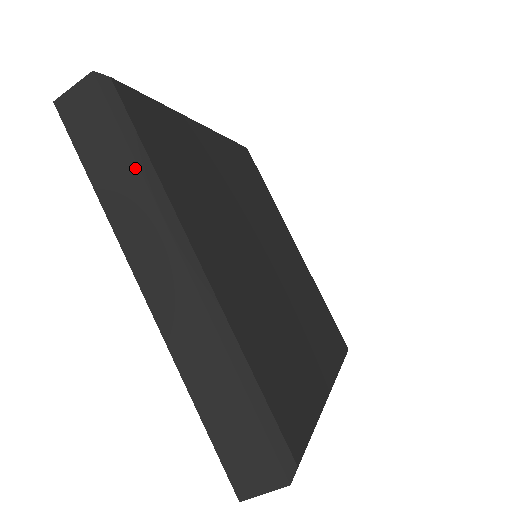
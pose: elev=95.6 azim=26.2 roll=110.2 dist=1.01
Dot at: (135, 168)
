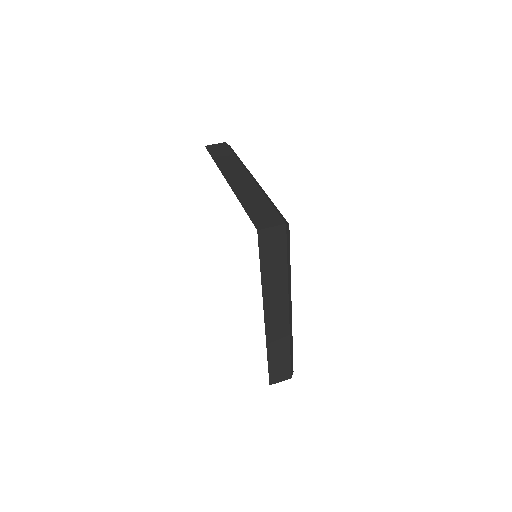
Dot at: (286, 271)
